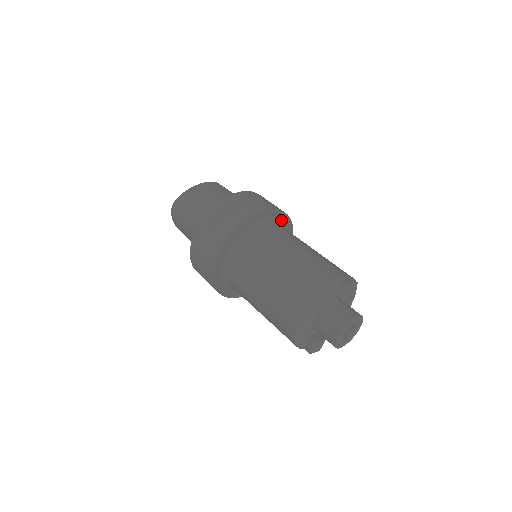
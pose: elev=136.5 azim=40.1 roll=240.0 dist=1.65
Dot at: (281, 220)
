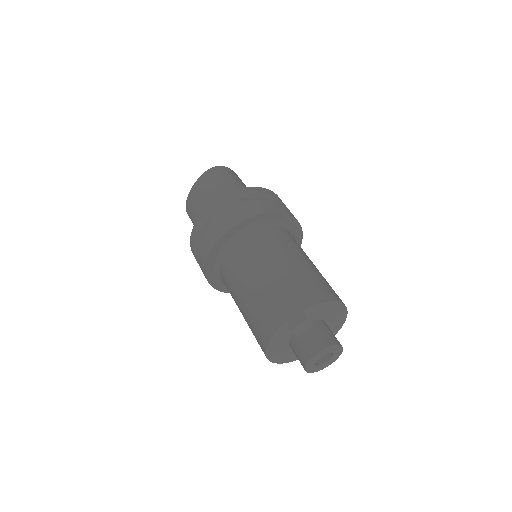
Dot at: (253, 223)
